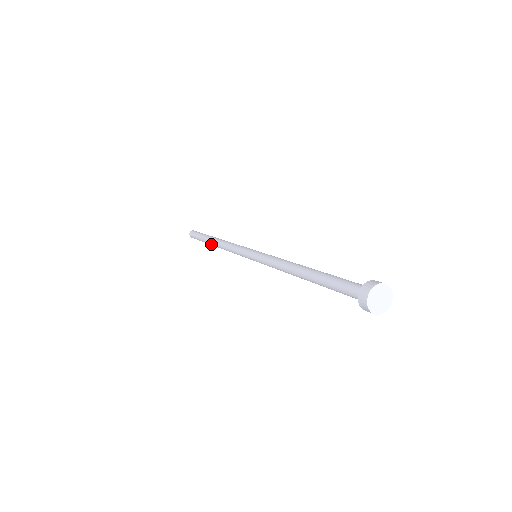
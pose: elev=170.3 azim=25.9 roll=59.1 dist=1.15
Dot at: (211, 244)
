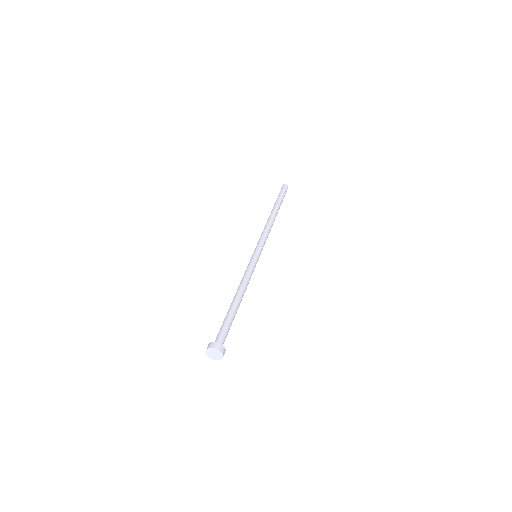
Dot at: occluded
